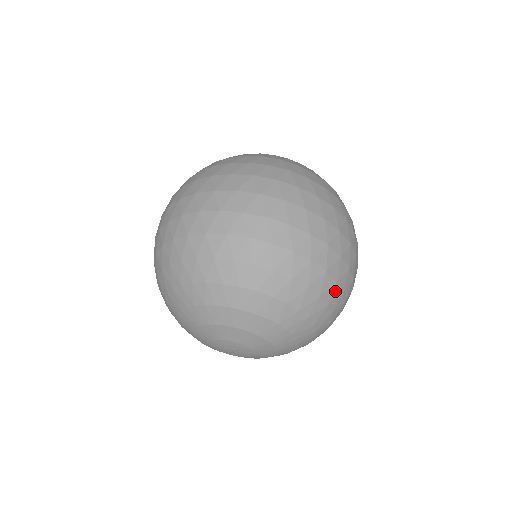
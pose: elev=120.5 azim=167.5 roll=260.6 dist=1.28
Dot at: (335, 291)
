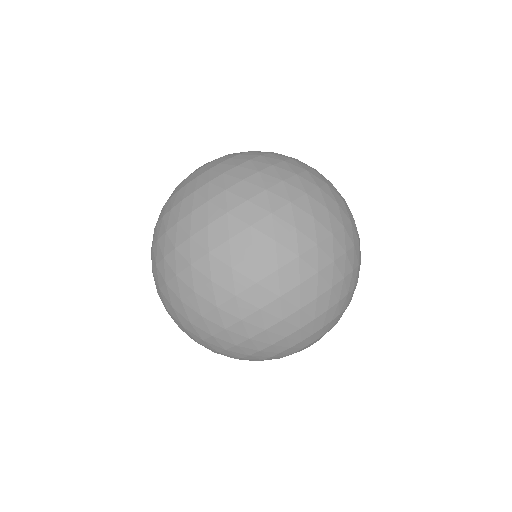
Dot at: (290, 298)
